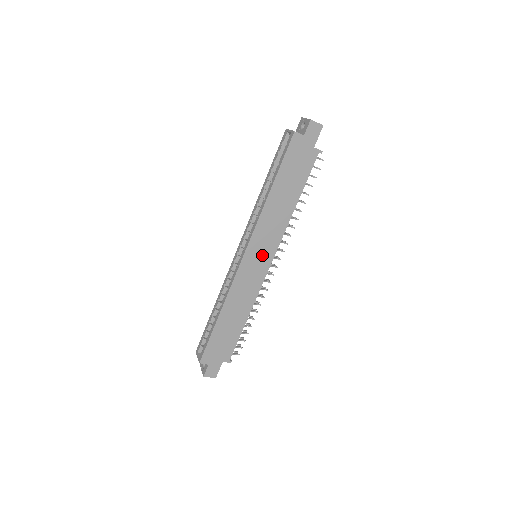
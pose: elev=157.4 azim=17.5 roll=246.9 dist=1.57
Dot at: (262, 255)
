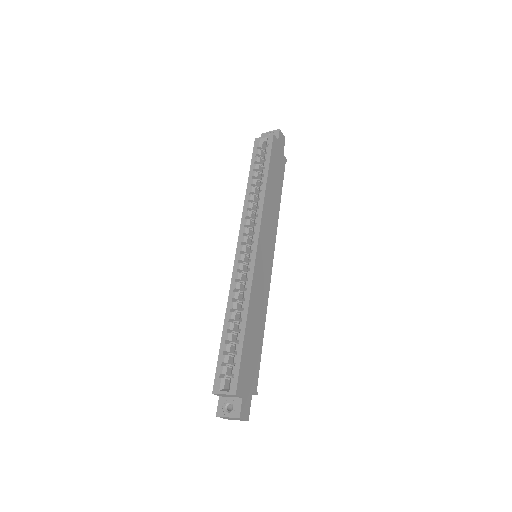
Dot at: (267, 250)
